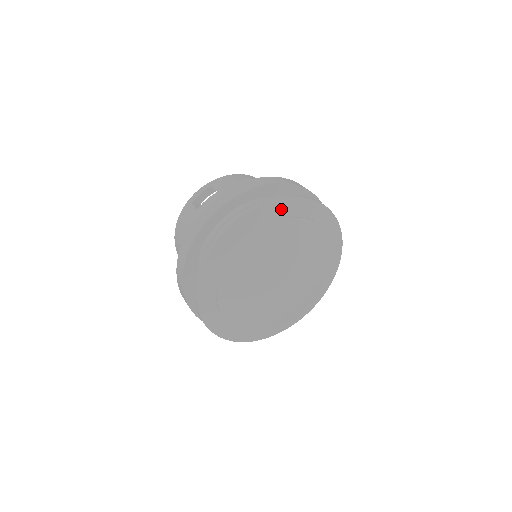
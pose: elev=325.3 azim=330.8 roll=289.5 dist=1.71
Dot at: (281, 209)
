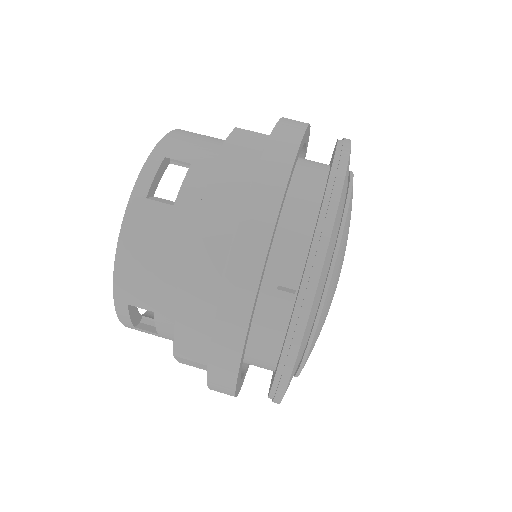
Dot at: occluded
